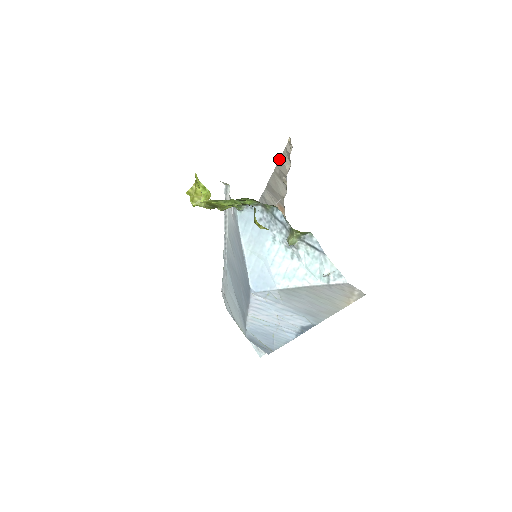
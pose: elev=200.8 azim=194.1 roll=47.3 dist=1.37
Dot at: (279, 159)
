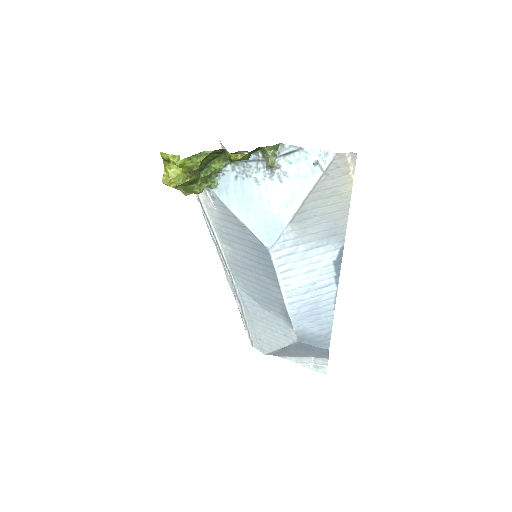
Dot at: occluded
